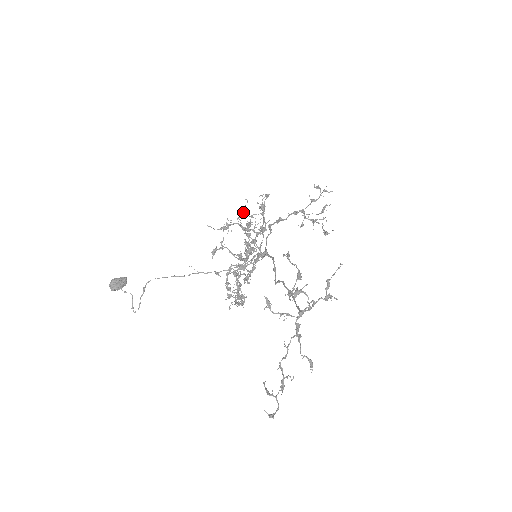
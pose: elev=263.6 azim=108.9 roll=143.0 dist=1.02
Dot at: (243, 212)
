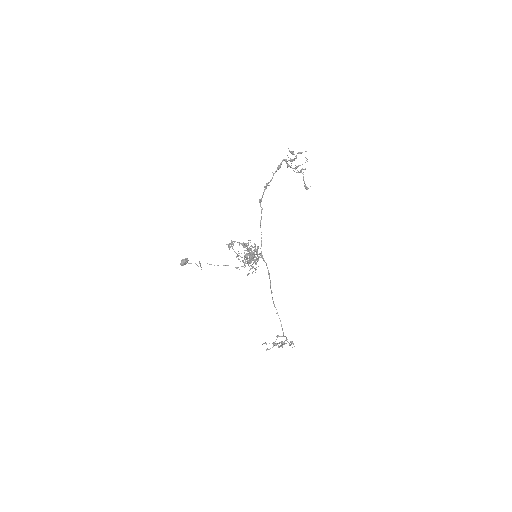
Dot at: (238, 258)
